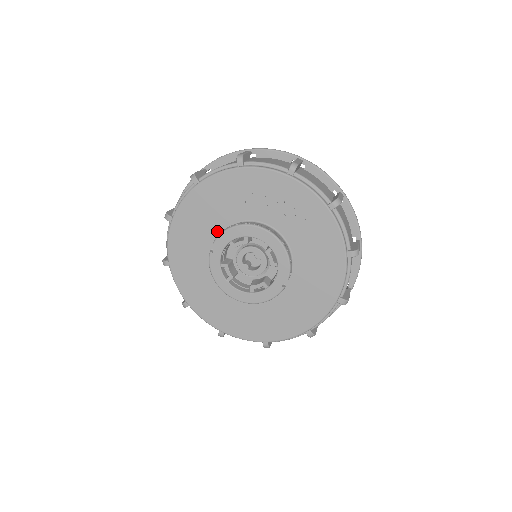
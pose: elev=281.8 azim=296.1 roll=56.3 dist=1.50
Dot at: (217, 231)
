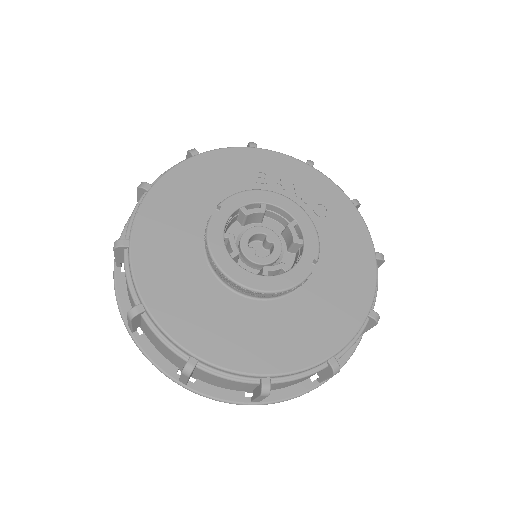
Dot at: (215, 207)
